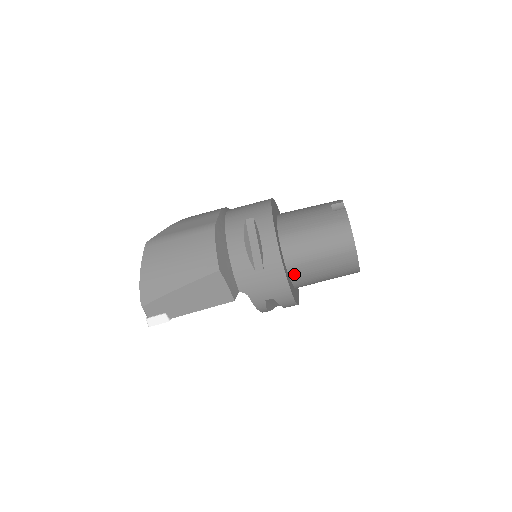
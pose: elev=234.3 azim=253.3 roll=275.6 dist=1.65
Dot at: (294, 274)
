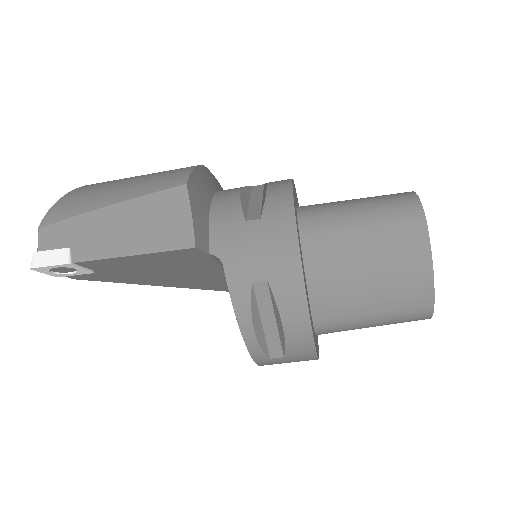
Dot at: (313, 261)
